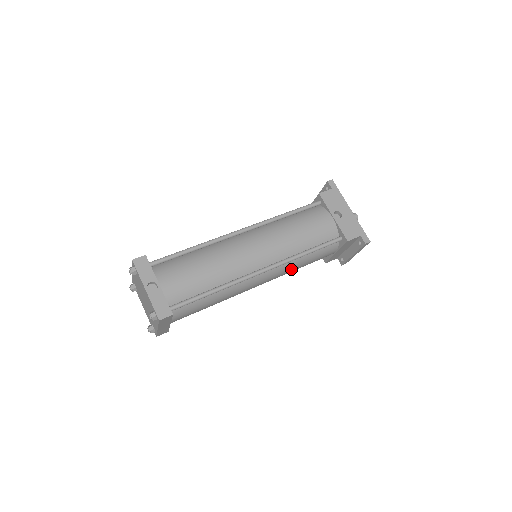
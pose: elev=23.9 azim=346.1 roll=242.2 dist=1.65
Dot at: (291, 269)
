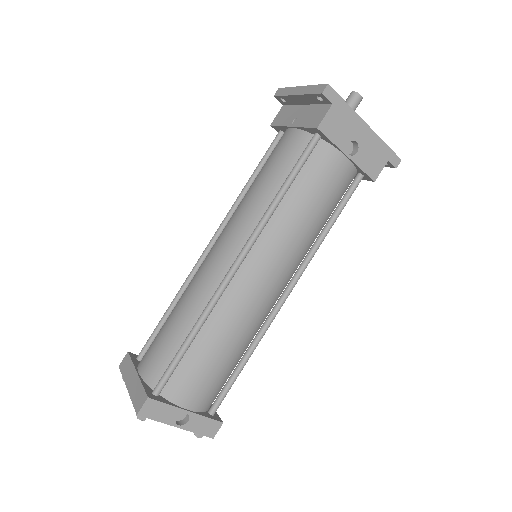
Dot at: occluded
